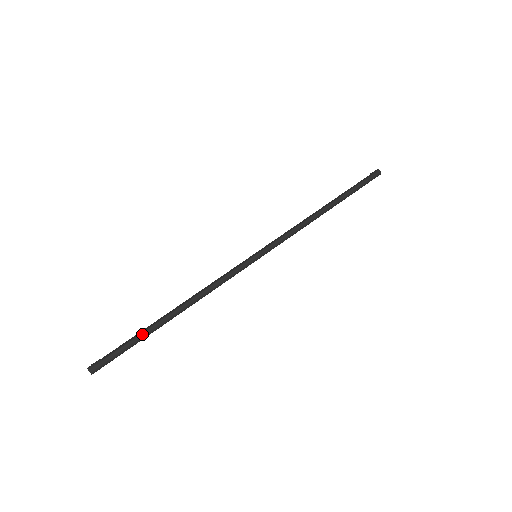
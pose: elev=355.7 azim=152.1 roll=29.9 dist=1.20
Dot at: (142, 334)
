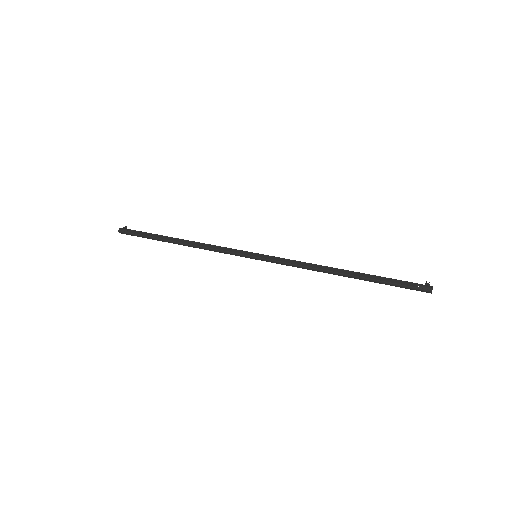
Dot at: (153, 238)
